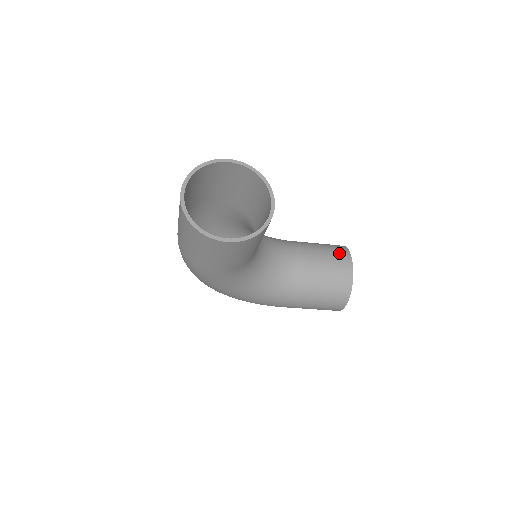
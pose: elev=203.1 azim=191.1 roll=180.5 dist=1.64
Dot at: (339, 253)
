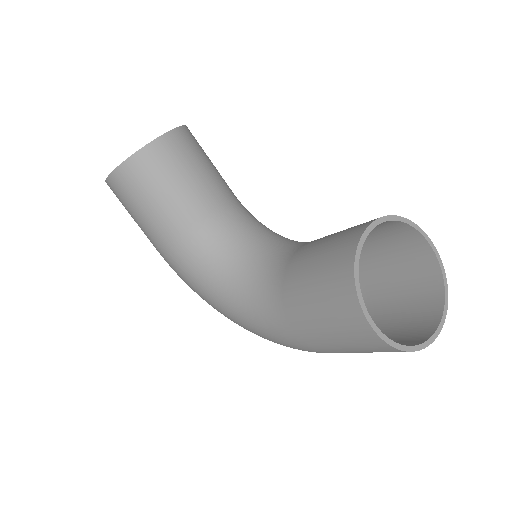
Dot at: occluded
